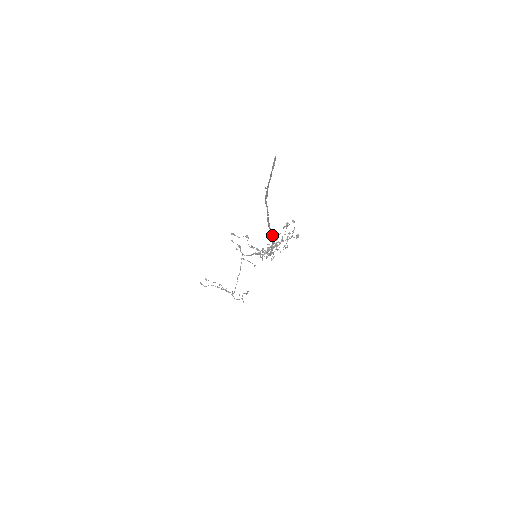
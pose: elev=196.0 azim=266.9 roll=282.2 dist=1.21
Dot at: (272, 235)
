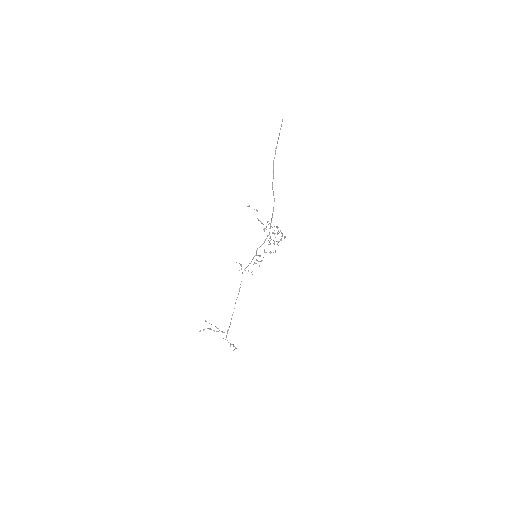
Dot at: (274, 198)
